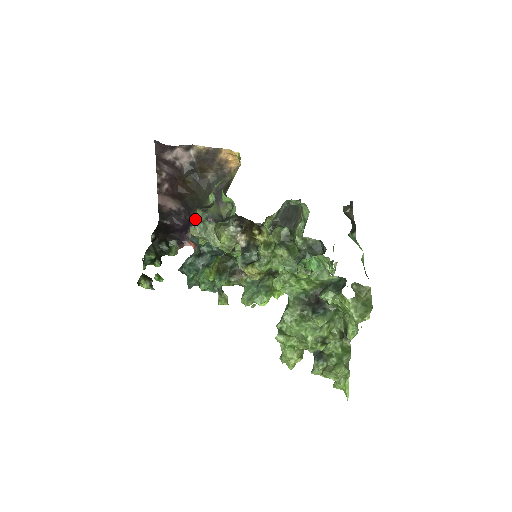
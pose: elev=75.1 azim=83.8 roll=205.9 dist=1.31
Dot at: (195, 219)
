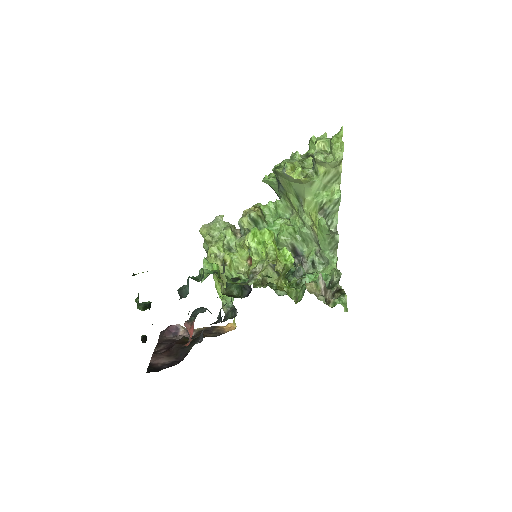
Dot at: occluded
